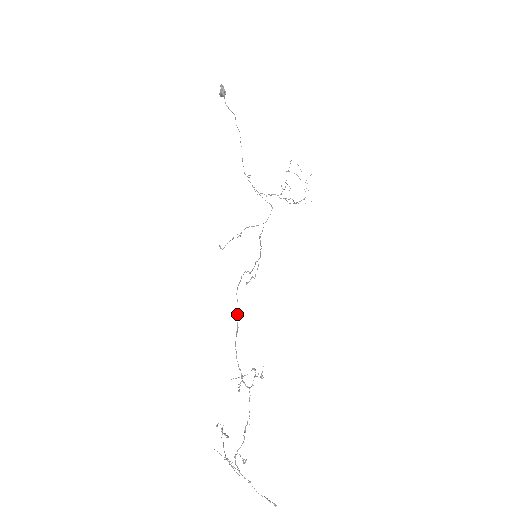
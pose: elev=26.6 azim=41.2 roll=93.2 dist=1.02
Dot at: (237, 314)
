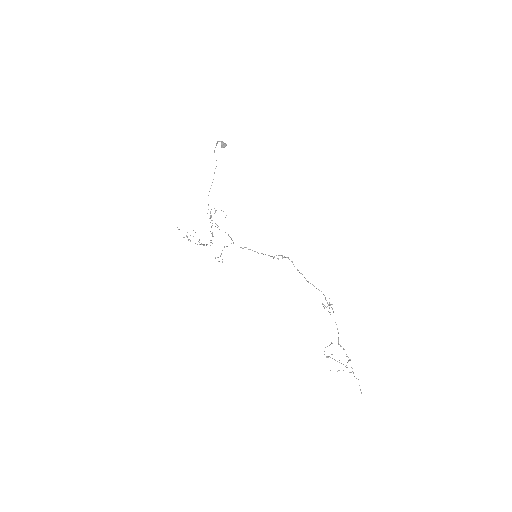
Dot at: occluded
